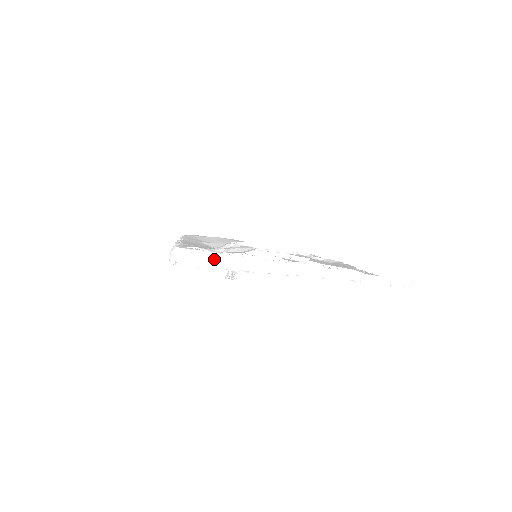
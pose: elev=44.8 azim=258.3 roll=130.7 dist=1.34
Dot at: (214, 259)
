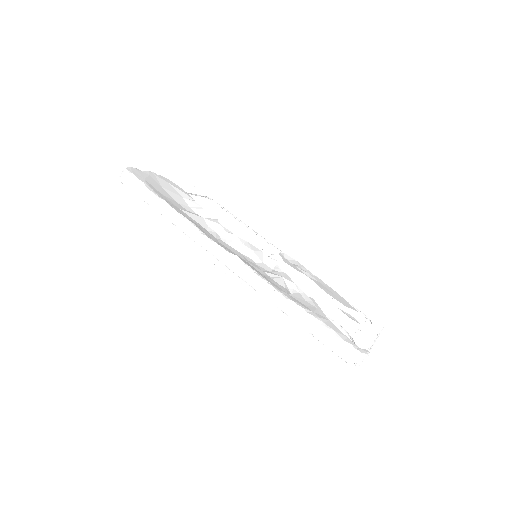
Dot at: occluded
